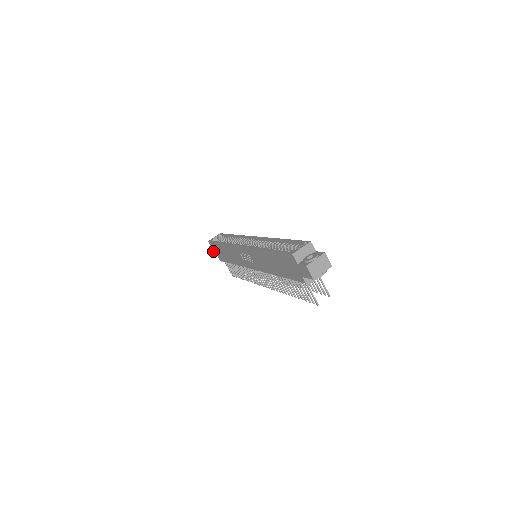
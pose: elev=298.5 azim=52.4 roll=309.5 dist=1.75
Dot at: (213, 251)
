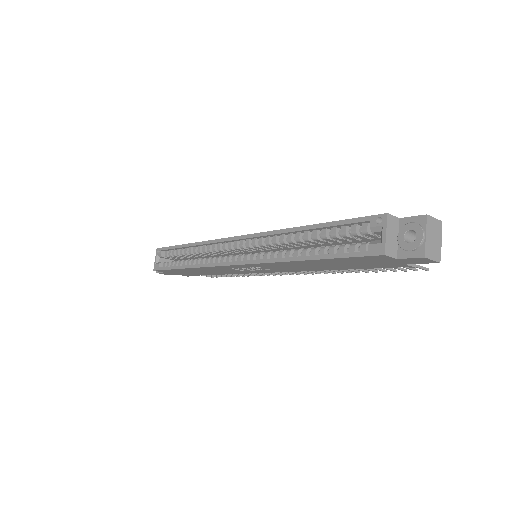
Dot at: occluded
